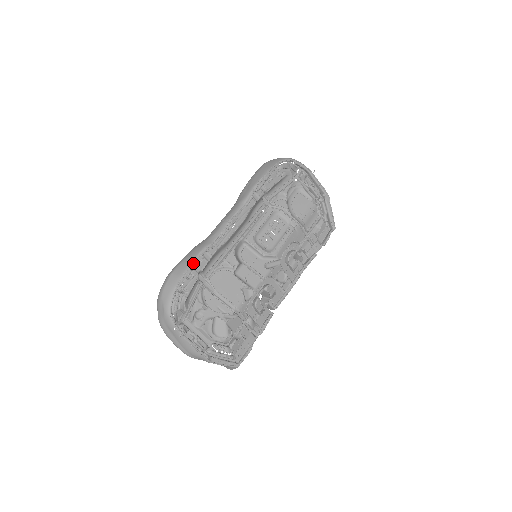
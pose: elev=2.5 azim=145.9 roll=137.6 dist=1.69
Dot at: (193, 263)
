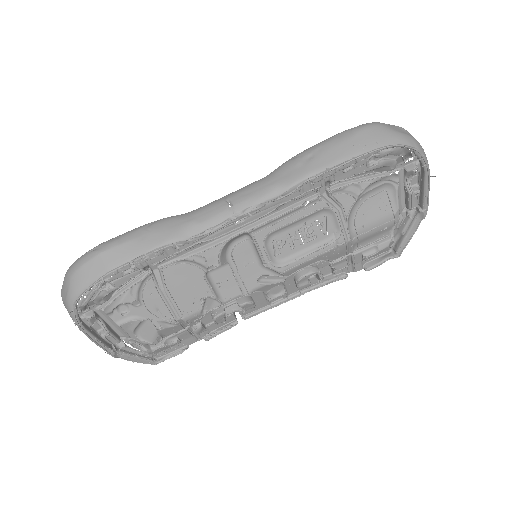
Dot at: (139, 258)
